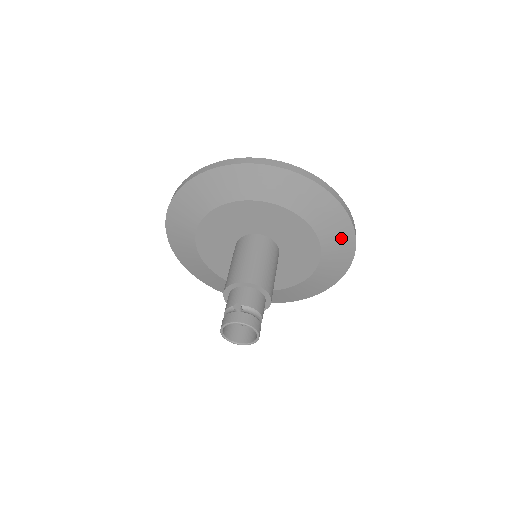
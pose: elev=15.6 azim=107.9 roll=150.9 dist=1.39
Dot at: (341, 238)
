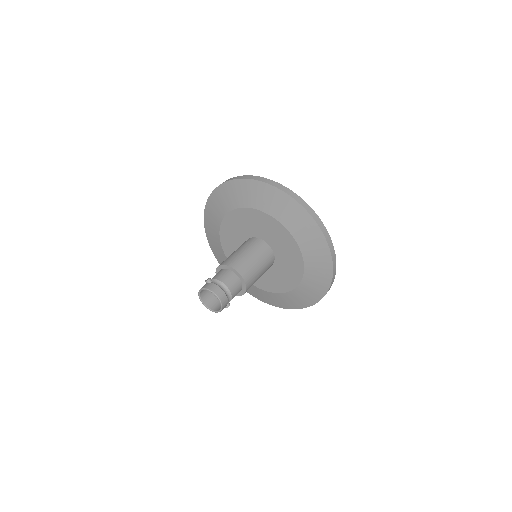
Dot at: (304, 224)
